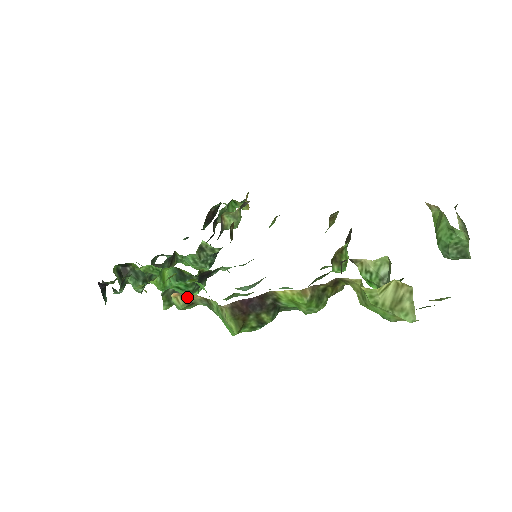
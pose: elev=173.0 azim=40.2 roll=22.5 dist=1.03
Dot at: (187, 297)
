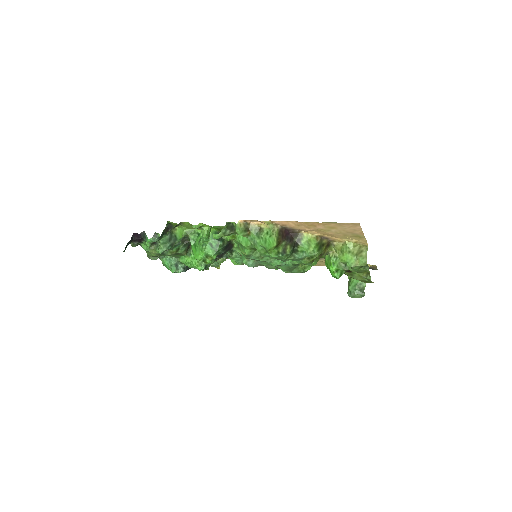
Dot at: (247, 225)
